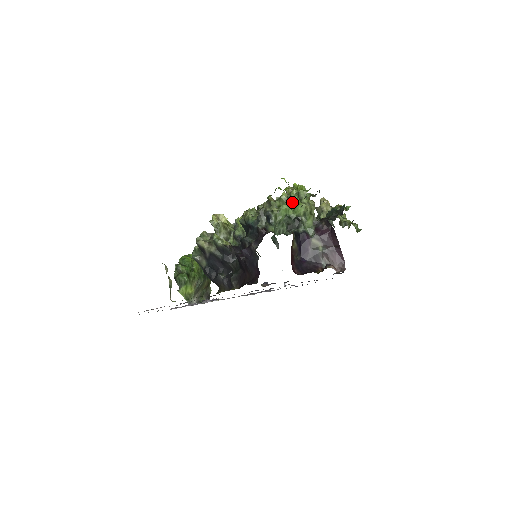
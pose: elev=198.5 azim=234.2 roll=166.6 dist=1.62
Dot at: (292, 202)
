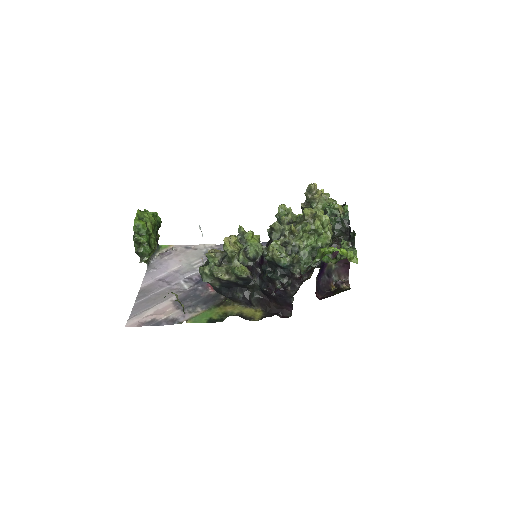
Dot at: (317, 234)
